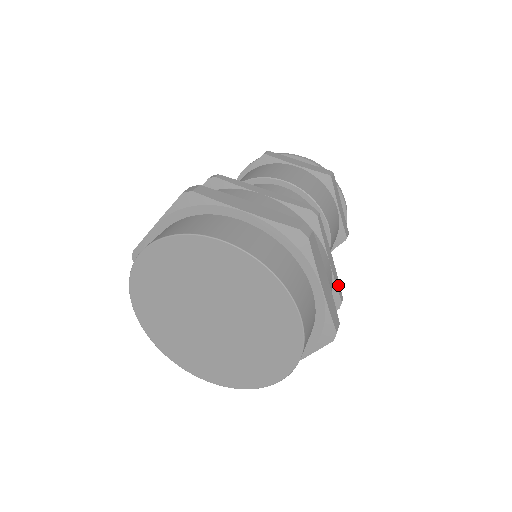
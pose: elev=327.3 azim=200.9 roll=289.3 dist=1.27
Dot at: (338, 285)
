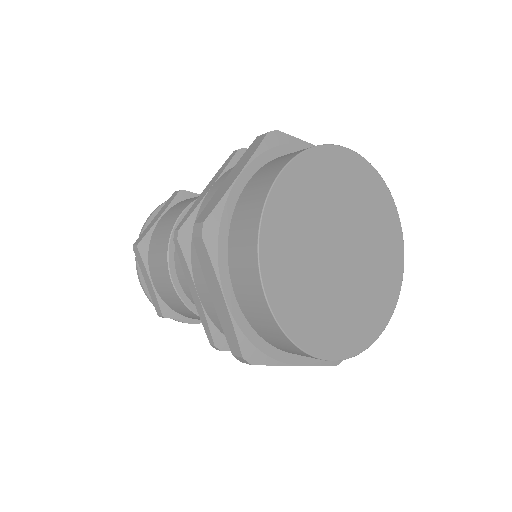
Dot at: occluded
